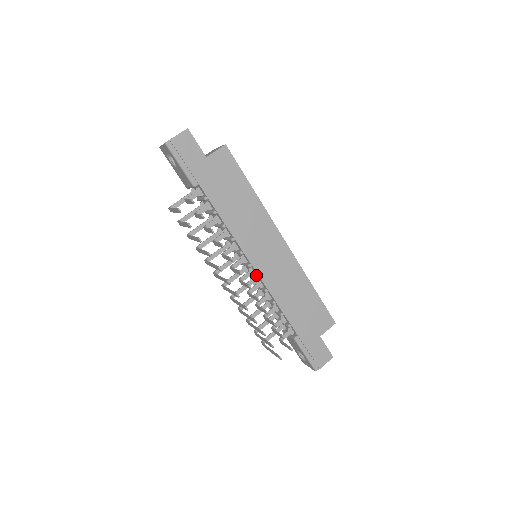
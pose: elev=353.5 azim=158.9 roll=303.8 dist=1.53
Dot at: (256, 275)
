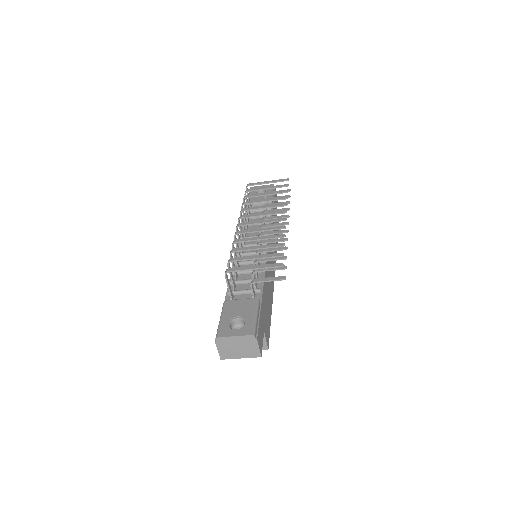
Dot at: occluded
